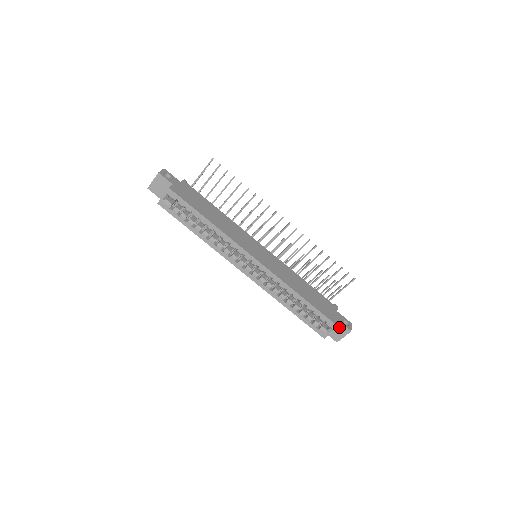
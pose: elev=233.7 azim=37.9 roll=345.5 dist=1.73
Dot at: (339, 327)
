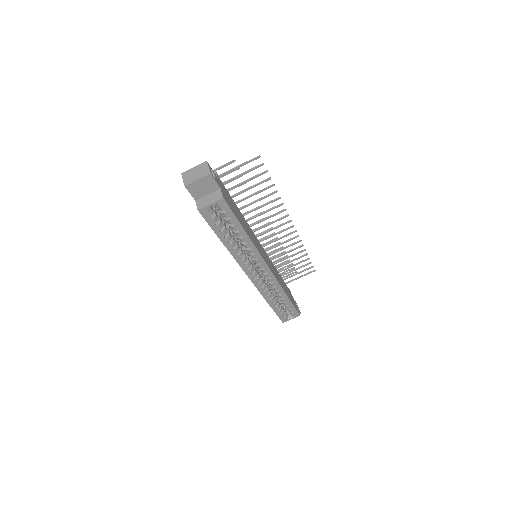
Dot at: occluded
